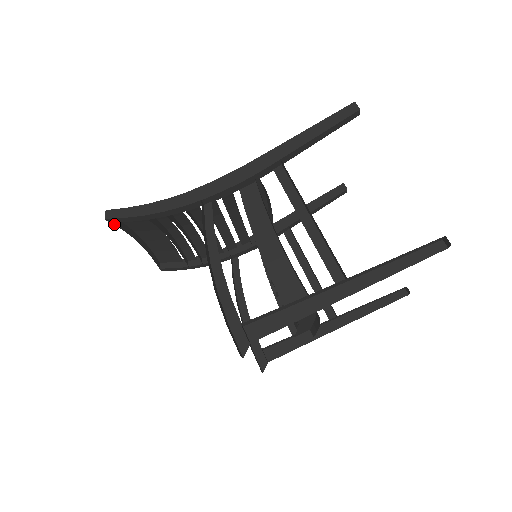
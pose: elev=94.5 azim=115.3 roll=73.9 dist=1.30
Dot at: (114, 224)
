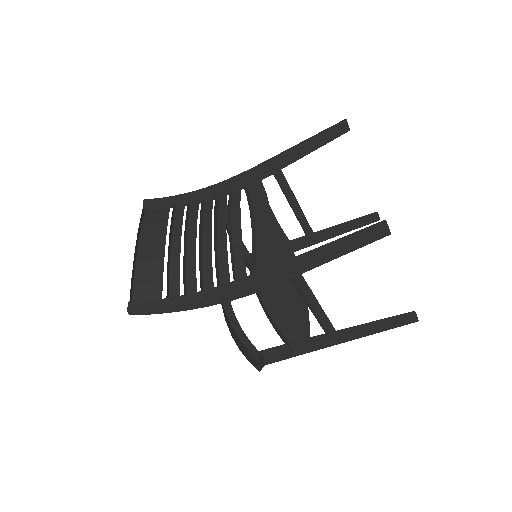
Dot at: (131, 298)
